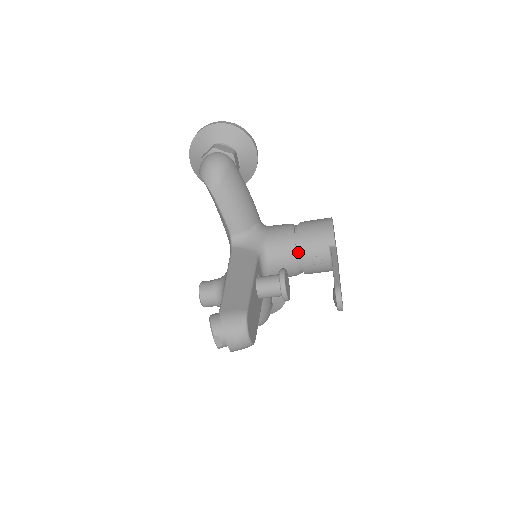
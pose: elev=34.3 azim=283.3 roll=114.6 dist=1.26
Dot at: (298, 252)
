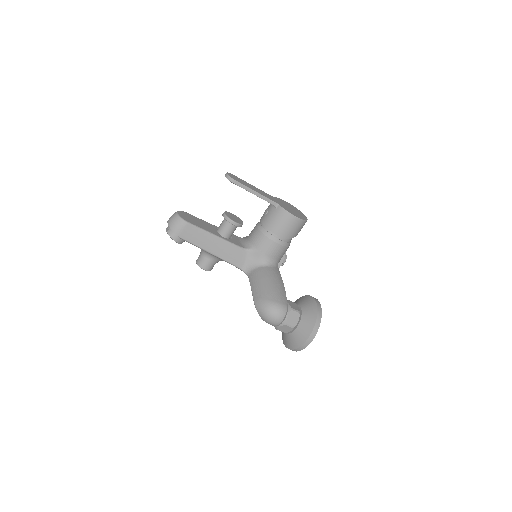
Dot at: occluded
